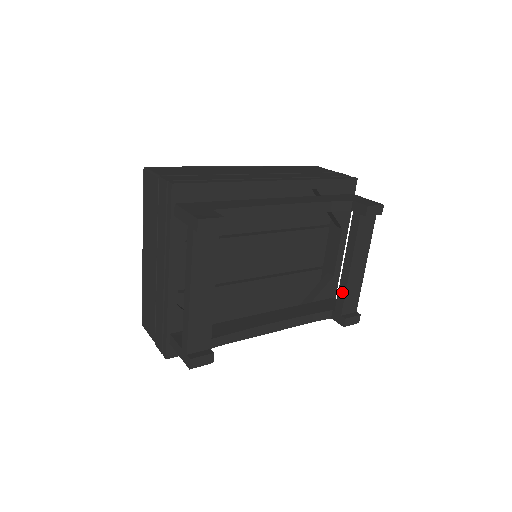
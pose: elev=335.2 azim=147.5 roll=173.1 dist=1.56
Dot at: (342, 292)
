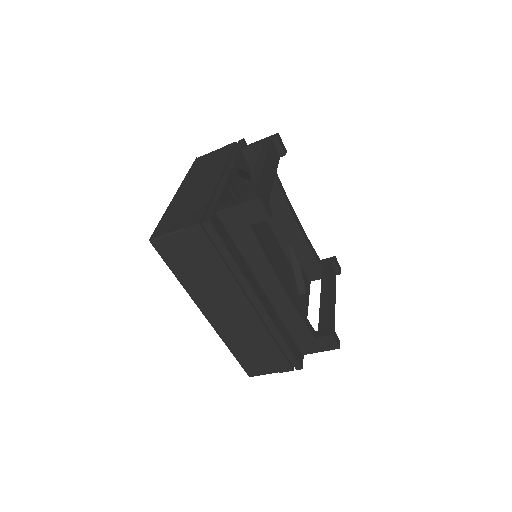
Dot at: (324, 312)
